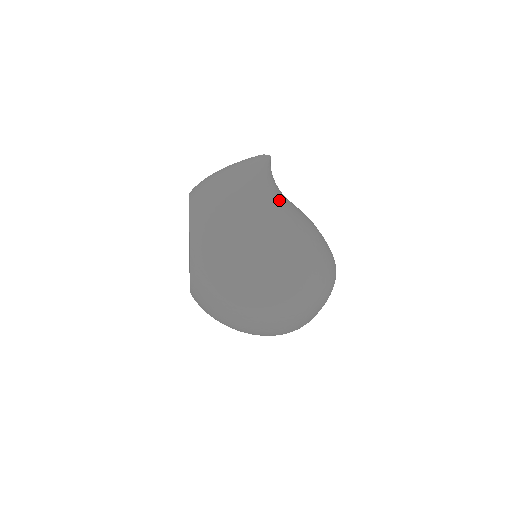
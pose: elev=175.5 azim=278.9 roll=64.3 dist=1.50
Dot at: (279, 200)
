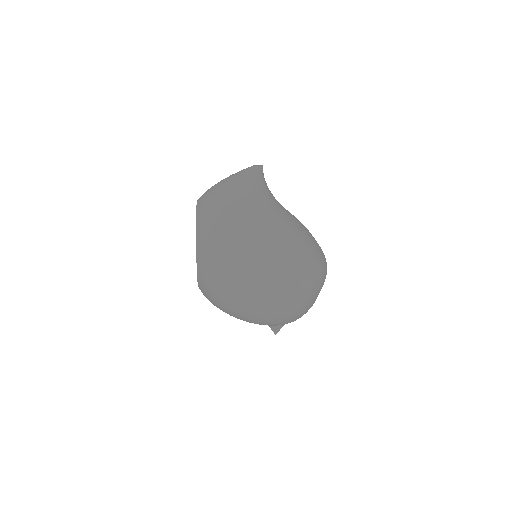
Dot at: (271, 199)
